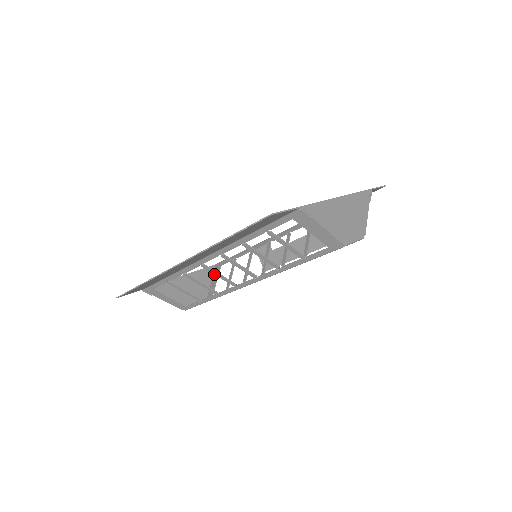
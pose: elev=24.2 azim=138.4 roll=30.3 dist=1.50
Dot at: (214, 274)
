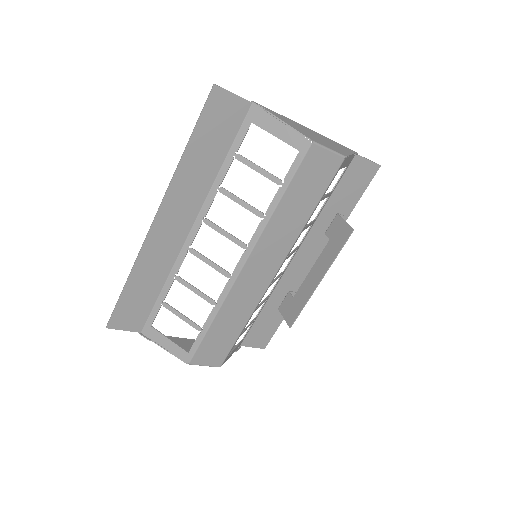
Dot at: occluded
